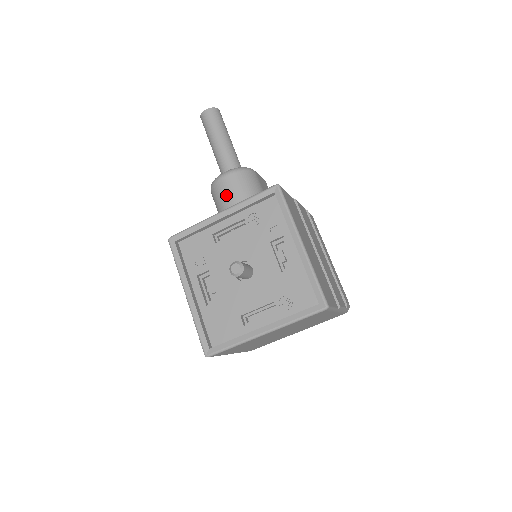
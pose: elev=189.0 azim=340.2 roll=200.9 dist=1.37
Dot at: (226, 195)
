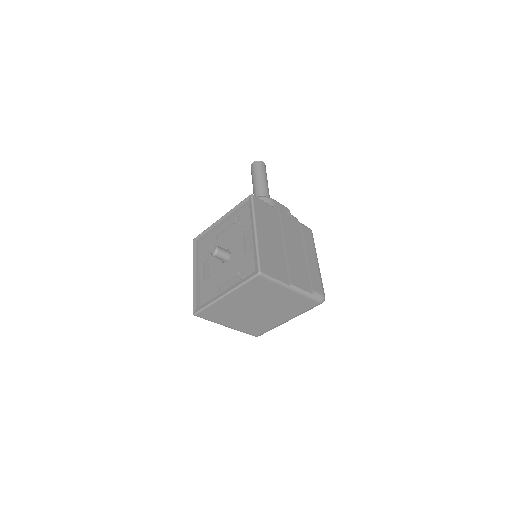
Dot at: occluded
